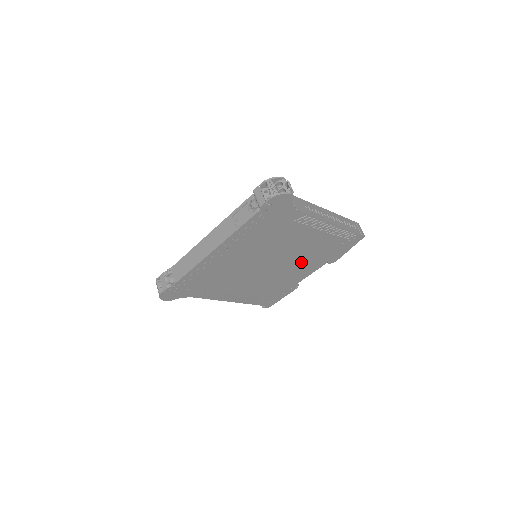
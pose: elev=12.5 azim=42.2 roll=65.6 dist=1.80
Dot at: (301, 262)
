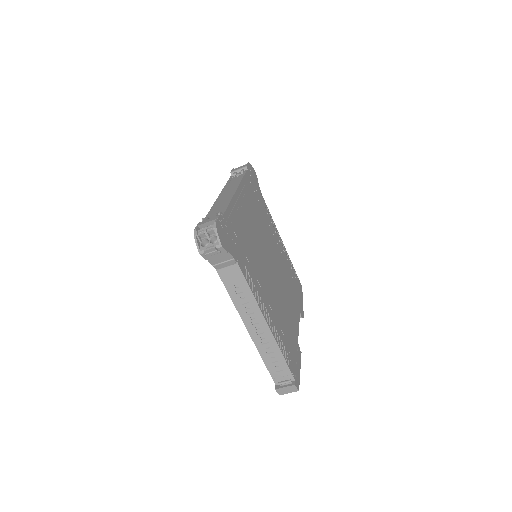
Dot at: (286, 289)
